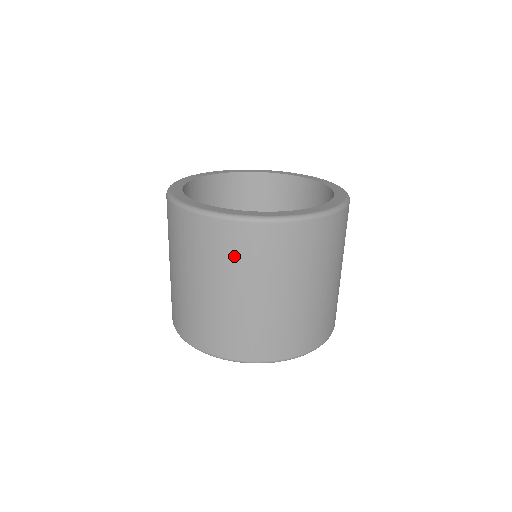
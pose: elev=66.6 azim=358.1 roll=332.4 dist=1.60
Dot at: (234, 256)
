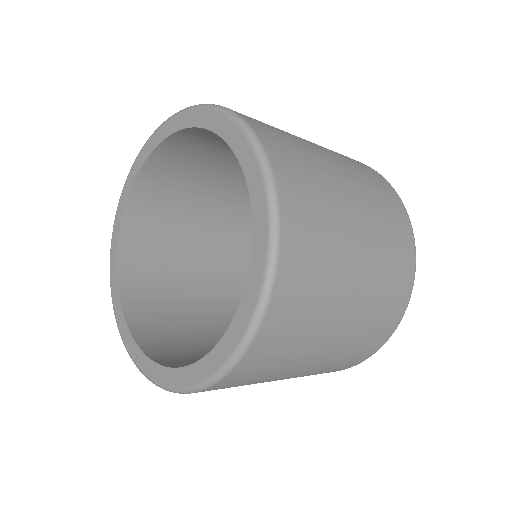
Dot at: occluded
